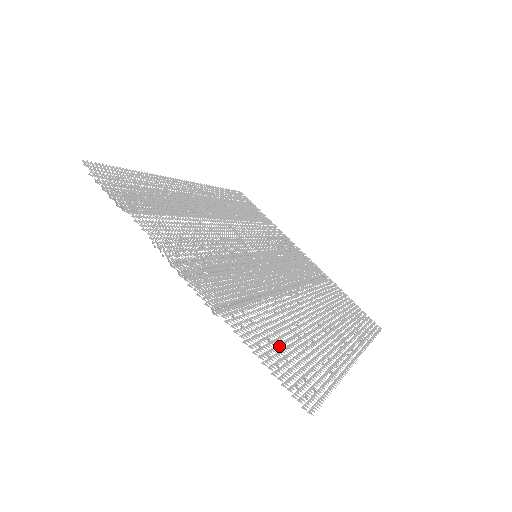
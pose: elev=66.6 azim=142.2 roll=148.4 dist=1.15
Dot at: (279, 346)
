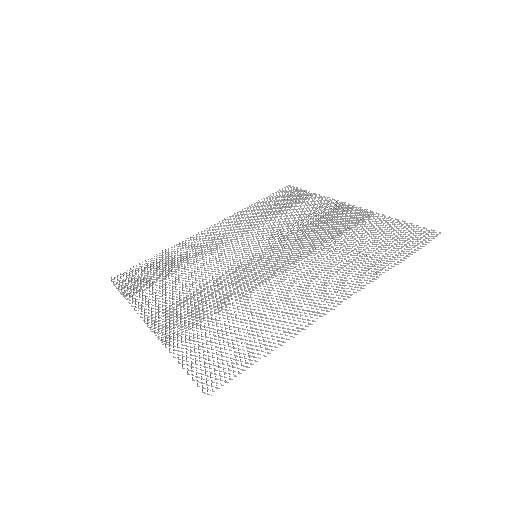
Dot at: (216, 343)
